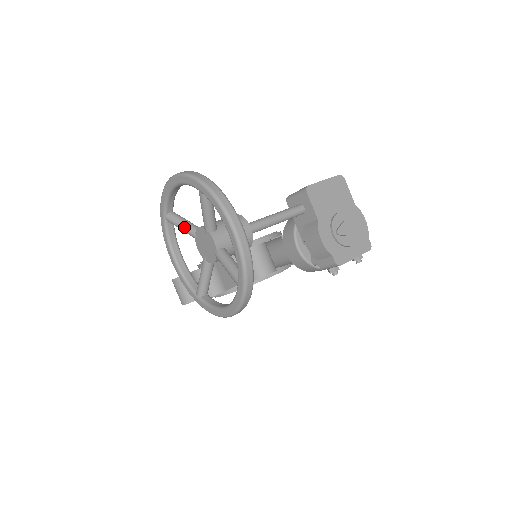
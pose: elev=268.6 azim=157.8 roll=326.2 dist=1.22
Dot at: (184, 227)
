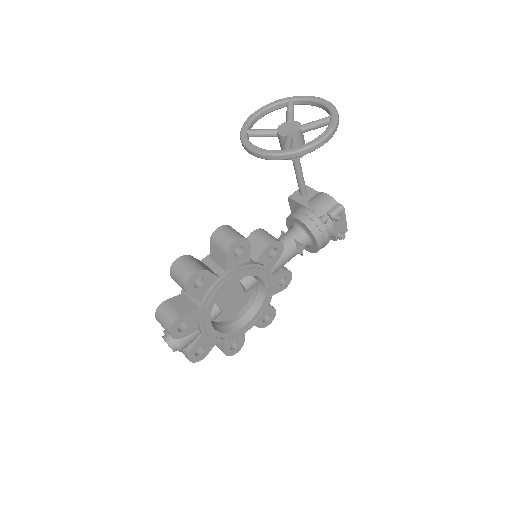
Dot at: (266, 129)
